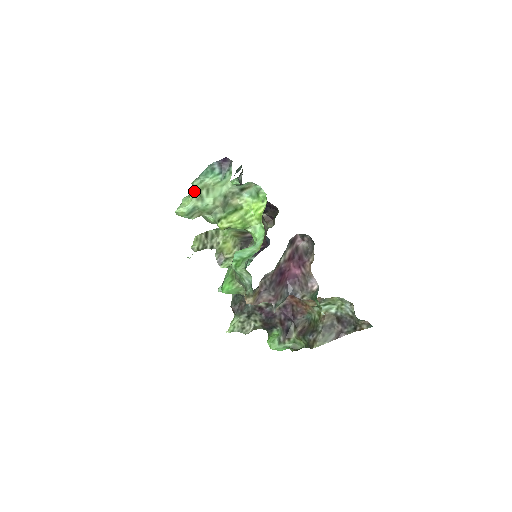
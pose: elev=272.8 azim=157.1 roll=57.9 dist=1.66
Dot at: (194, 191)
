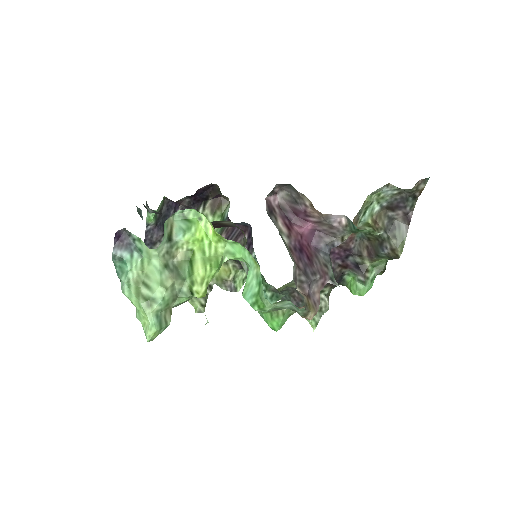
Dot at: (135, 303)
